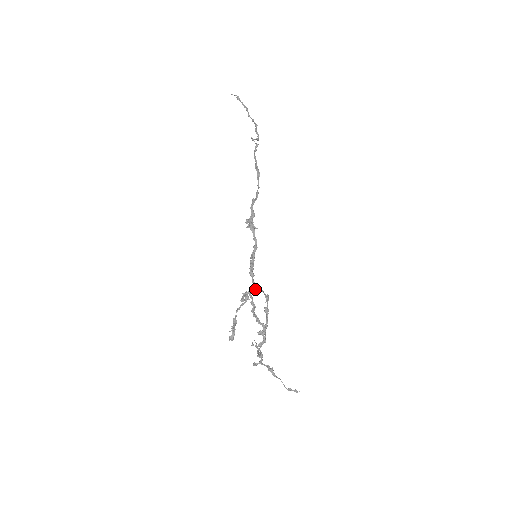
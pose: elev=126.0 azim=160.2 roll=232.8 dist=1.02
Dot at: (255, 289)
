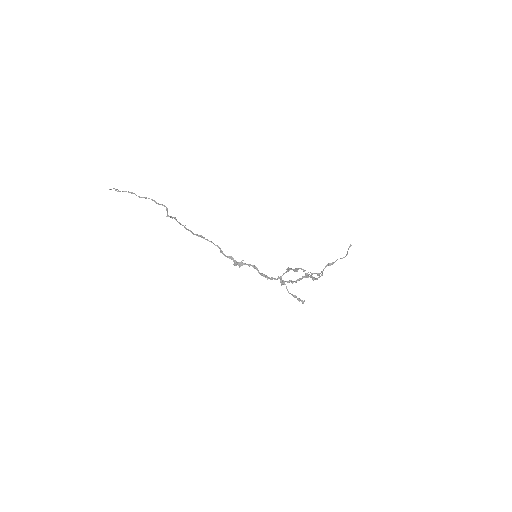
Dot at: (281, 279)
